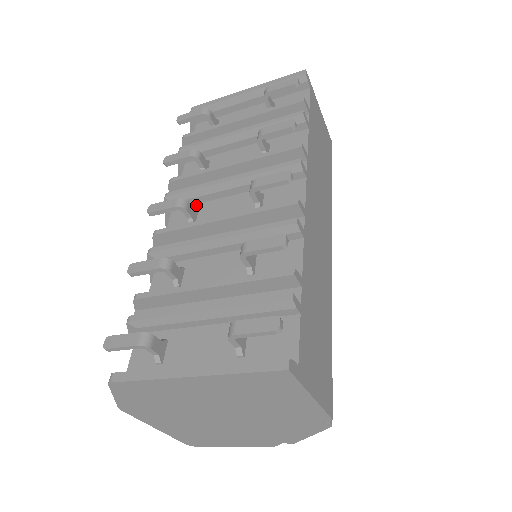
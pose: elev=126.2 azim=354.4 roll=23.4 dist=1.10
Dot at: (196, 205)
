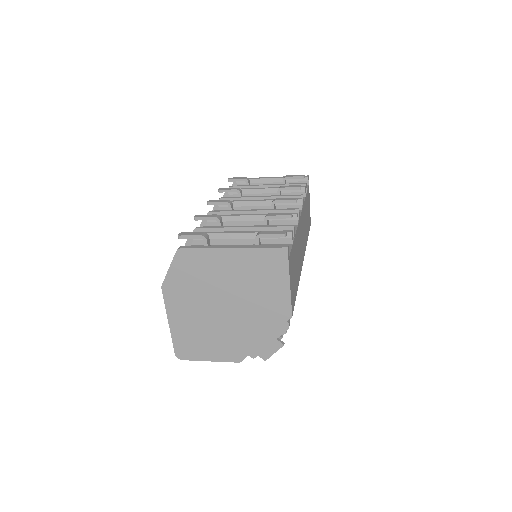
Dot at: occluded
